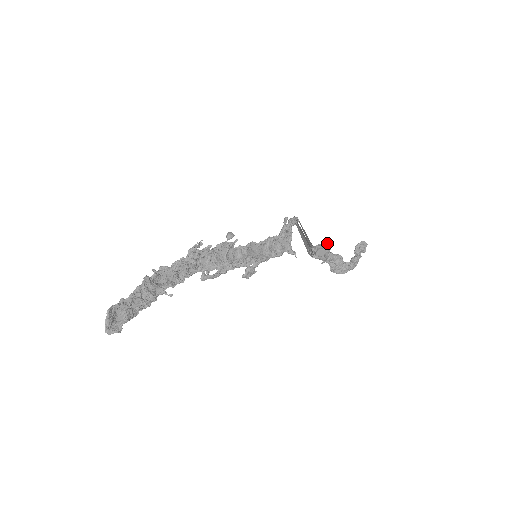
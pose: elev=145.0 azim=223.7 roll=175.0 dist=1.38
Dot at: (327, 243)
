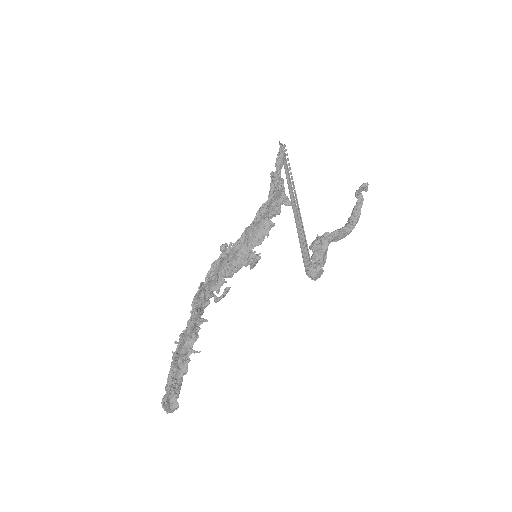
Dot at: (323, 240)
